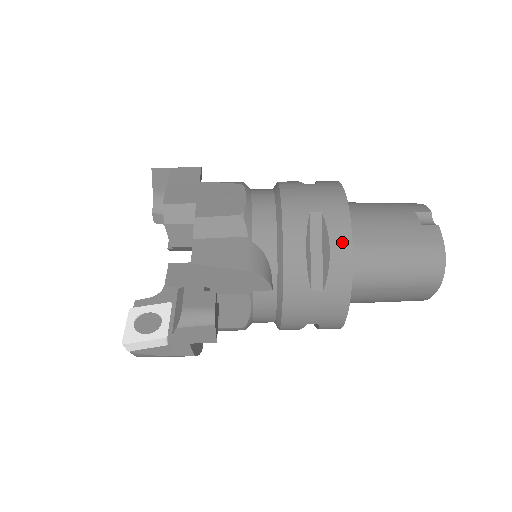
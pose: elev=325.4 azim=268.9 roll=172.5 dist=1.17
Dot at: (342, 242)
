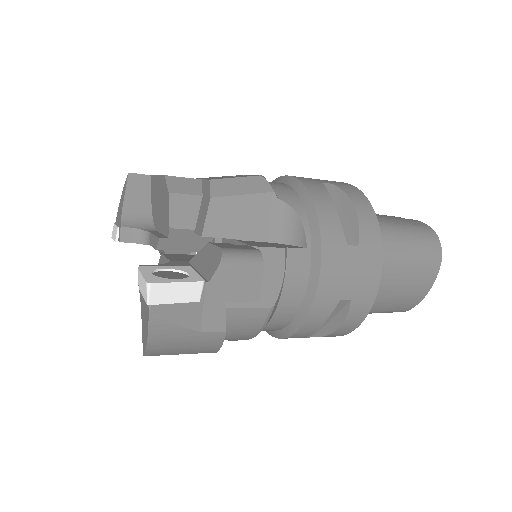
Dot at: (362, 202)
